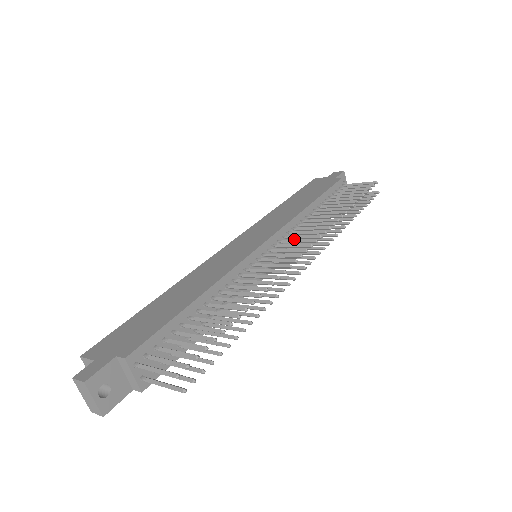
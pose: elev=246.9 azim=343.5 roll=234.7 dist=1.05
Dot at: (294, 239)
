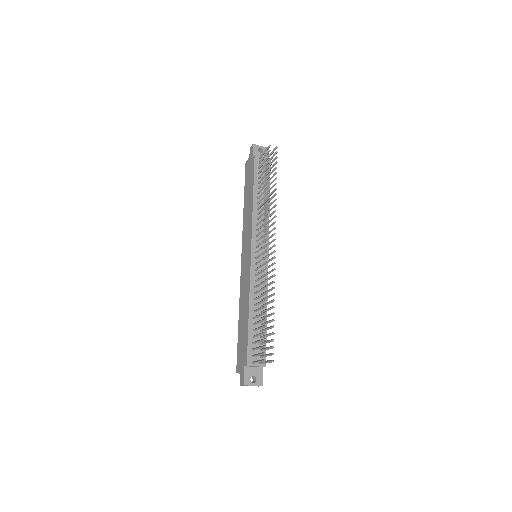
Dot at: (263, 227)
